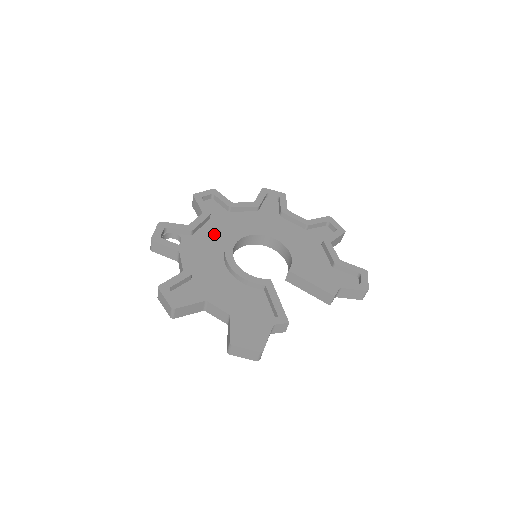
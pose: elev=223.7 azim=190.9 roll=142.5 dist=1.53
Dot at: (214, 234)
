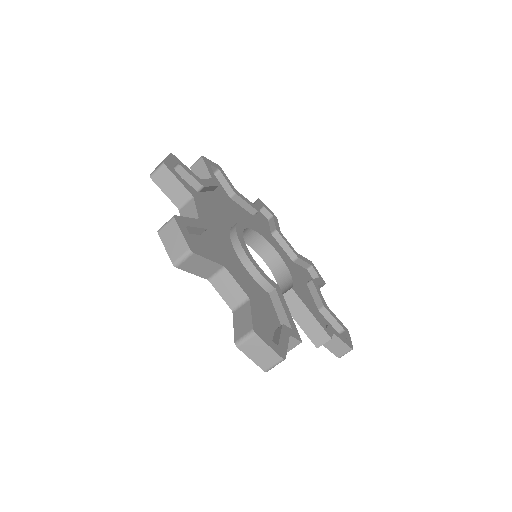
Dot at: (219, 207)
